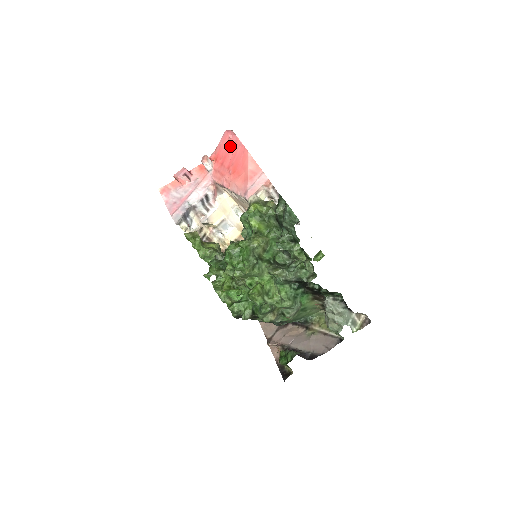
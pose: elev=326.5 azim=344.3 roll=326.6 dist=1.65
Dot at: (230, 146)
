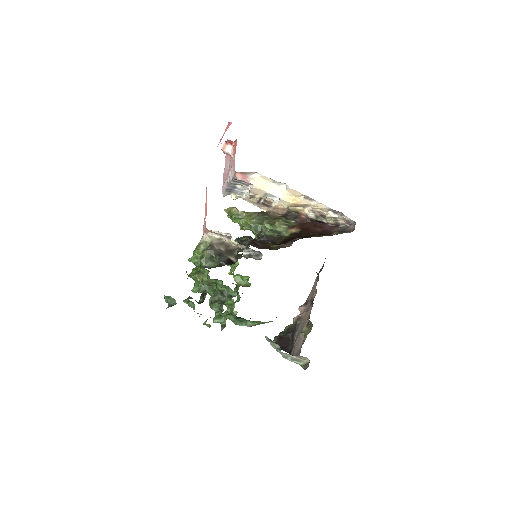
Dot at: occluded
